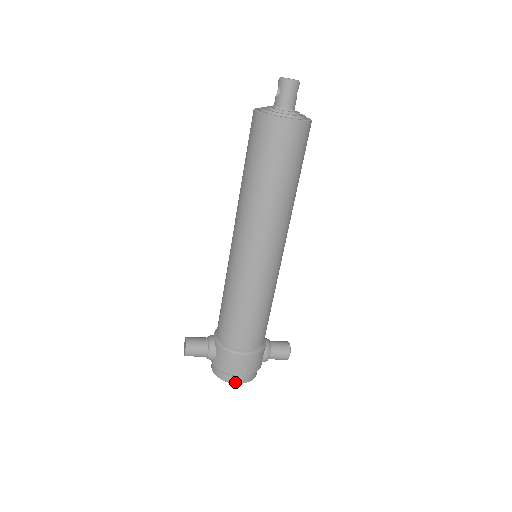
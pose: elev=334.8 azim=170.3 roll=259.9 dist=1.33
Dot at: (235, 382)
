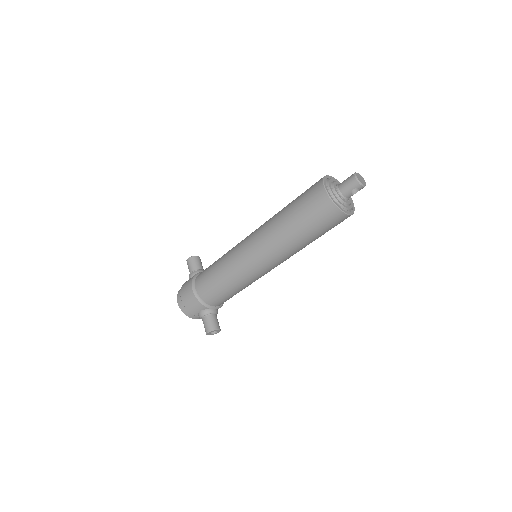
Dot at: (178, 300)
